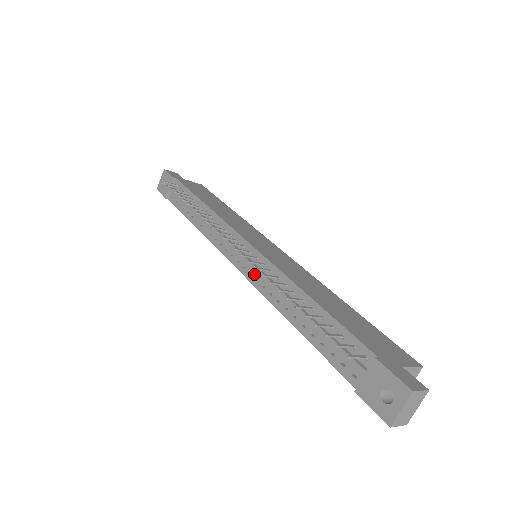
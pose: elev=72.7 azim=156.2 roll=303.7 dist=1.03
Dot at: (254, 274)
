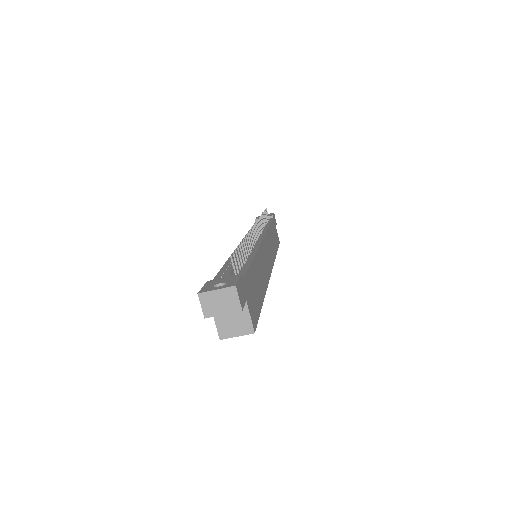
Dot at: occluded
